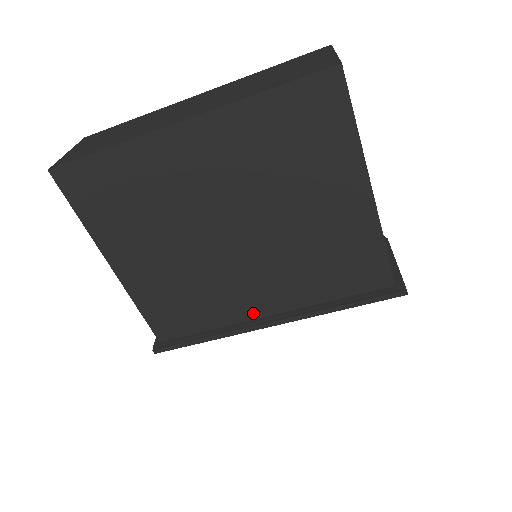
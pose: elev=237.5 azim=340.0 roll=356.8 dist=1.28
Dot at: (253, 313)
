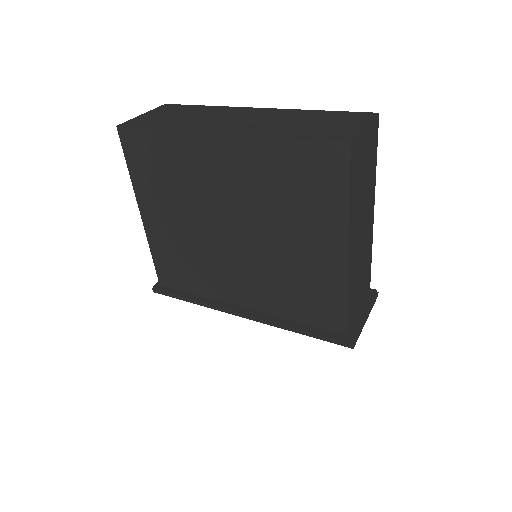
Dot at: (232, 299)
